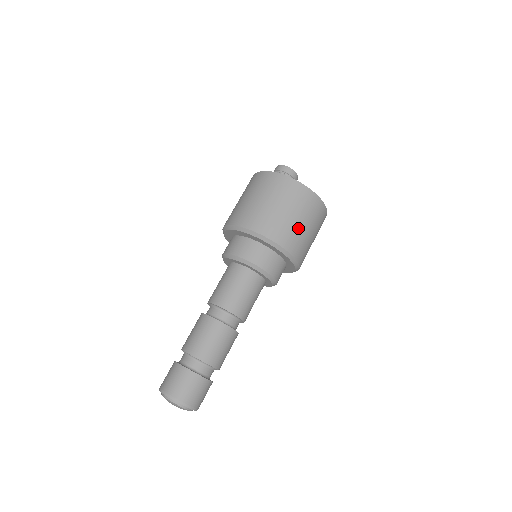
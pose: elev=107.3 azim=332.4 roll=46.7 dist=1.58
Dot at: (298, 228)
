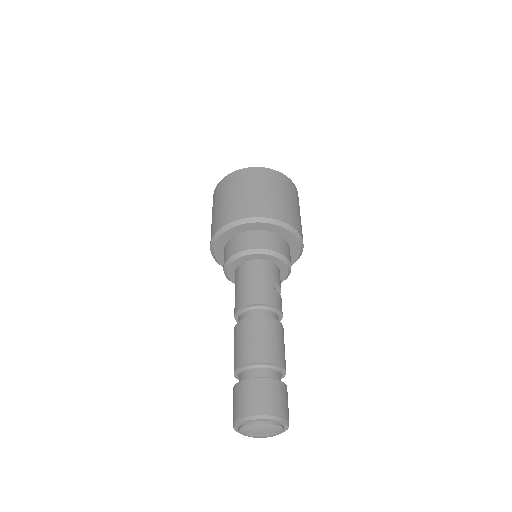
Dot at: (248, 197)
